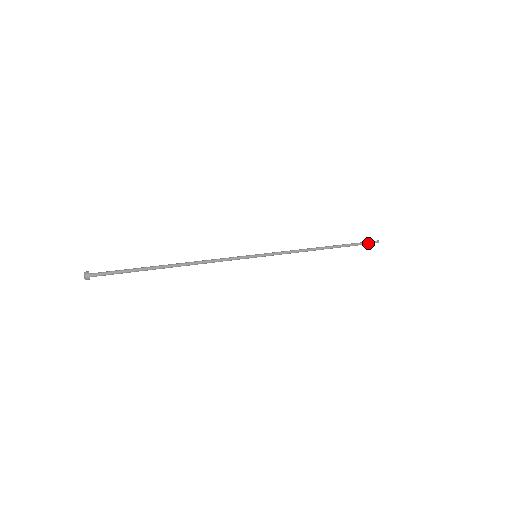
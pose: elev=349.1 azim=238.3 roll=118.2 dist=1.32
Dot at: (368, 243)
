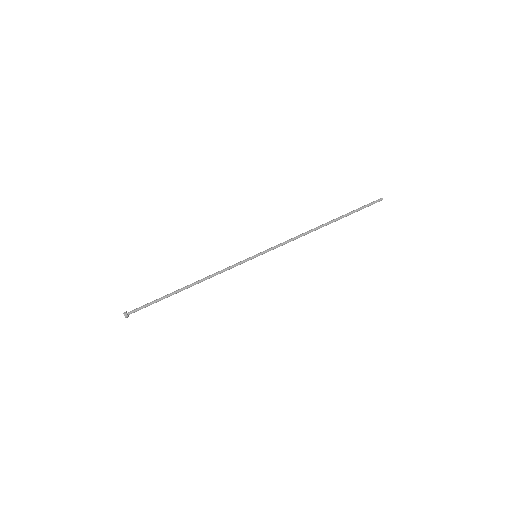
Dot at: occluded
